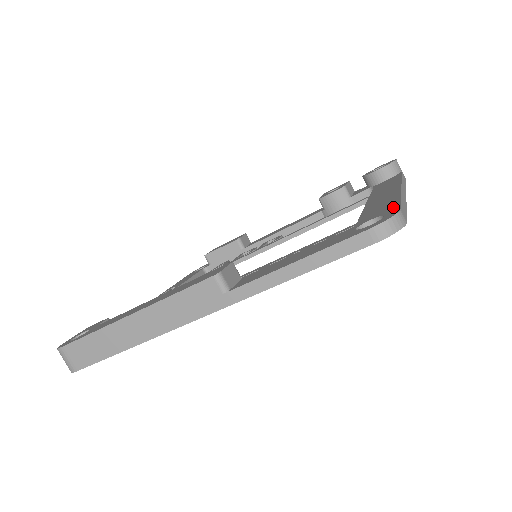
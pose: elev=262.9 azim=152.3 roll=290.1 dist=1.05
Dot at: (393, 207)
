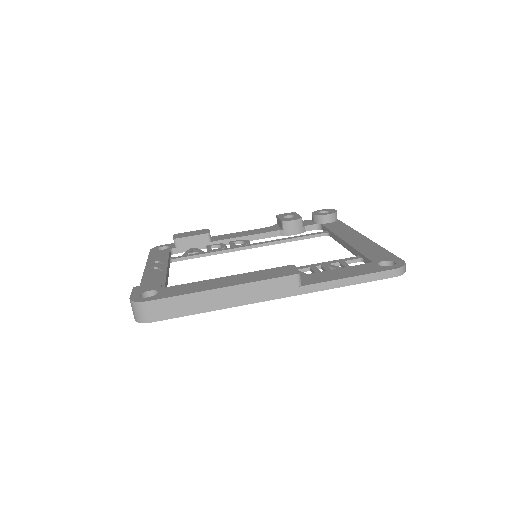
Dot at: (393, 257)
